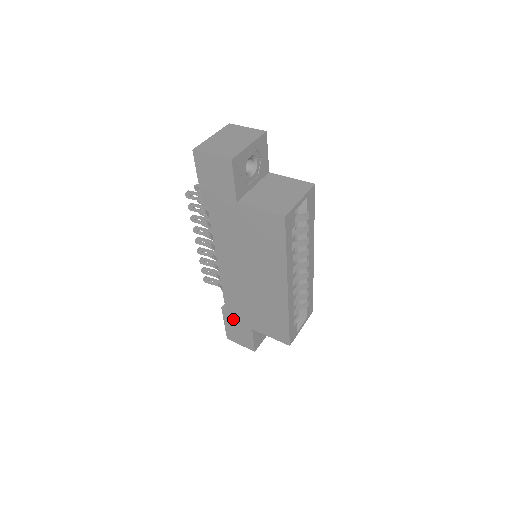
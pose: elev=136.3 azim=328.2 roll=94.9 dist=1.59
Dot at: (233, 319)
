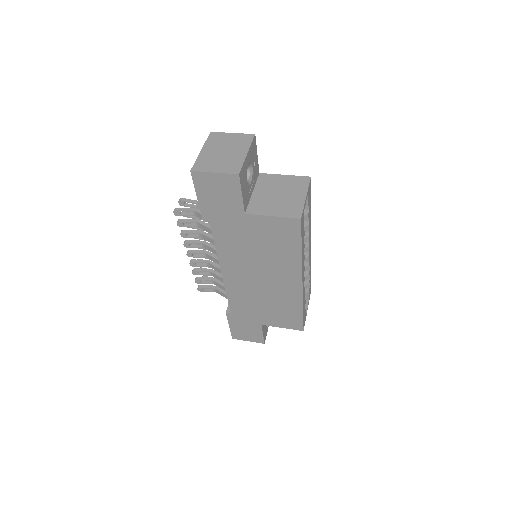
Dot at: (239, 320)
